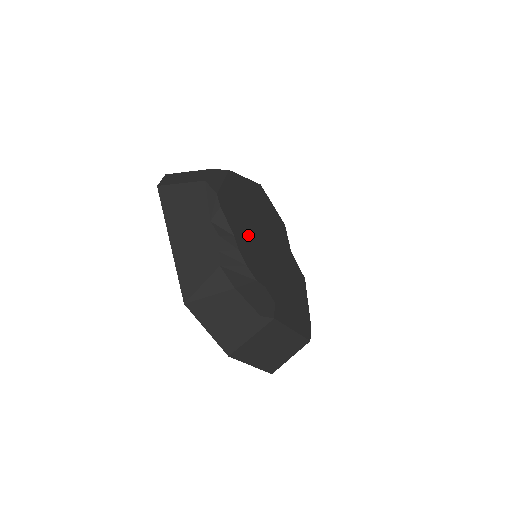
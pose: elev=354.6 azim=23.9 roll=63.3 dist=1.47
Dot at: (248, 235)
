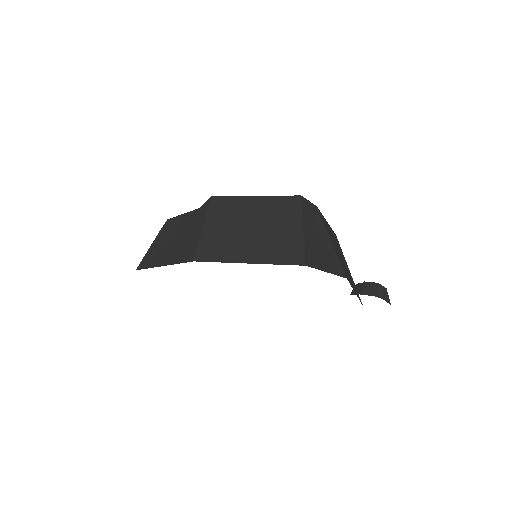
Dot at: occluded
